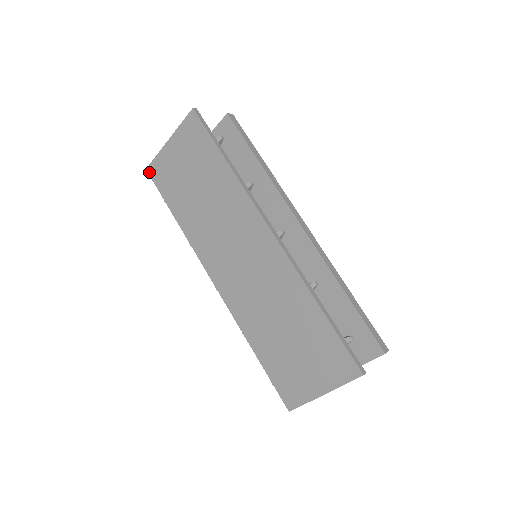
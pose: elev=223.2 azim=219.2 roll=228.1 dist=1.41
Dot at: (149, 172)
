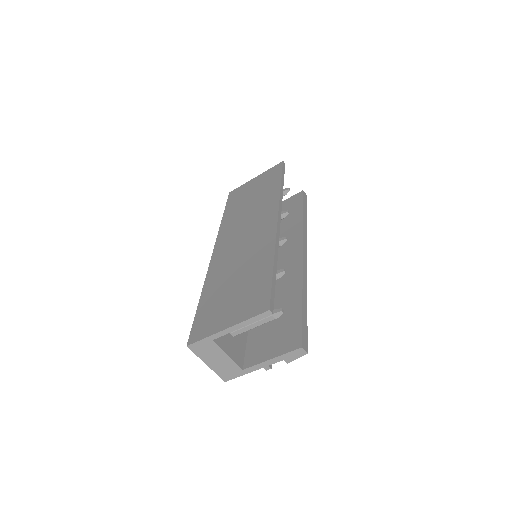
Dot at: (230, 194)
